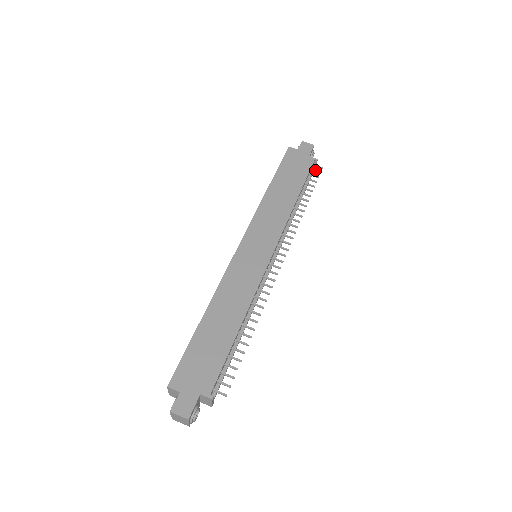
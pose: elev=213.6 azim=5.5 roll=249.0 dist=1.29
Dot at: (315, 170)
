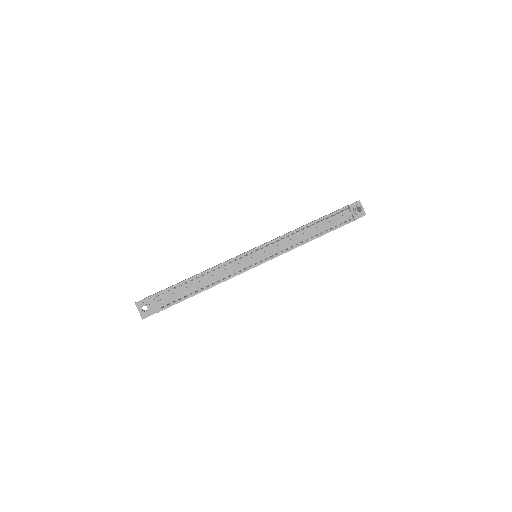
Dot at: (342, 210)
